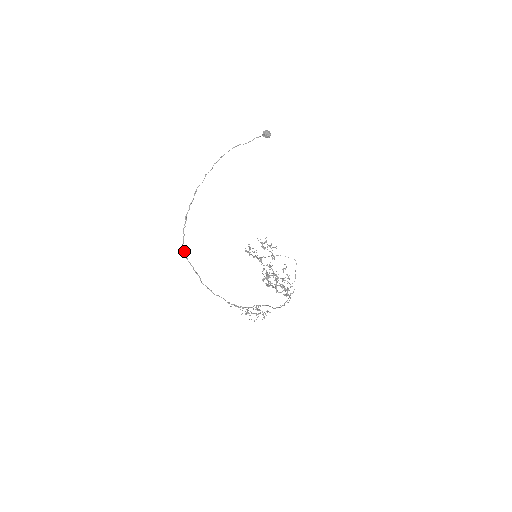
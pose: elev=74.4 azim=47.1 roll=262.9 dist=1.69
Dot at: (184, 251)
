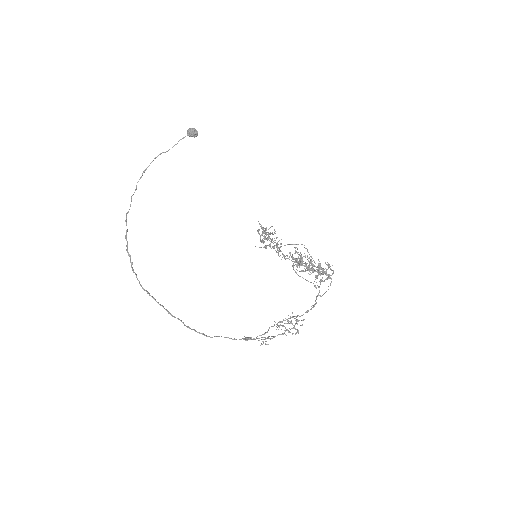
Dot at: (147, 292)
